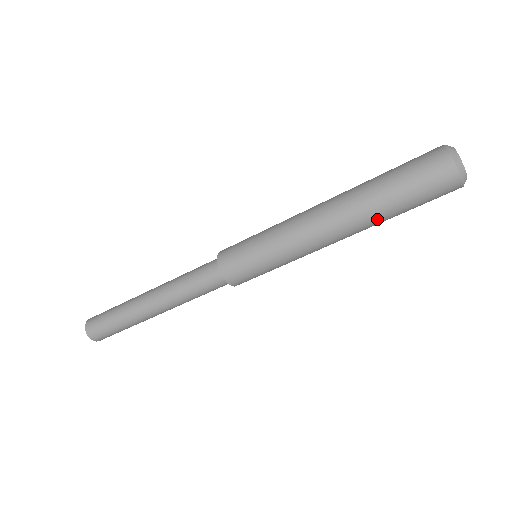
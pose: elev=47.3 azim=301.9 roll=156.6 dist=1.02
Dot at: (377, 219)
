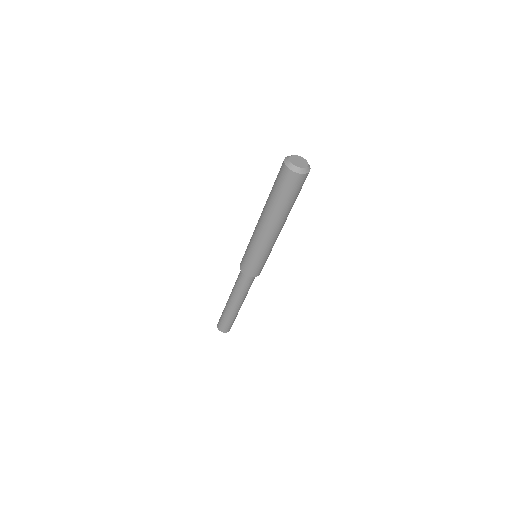
Dot at: occluded
